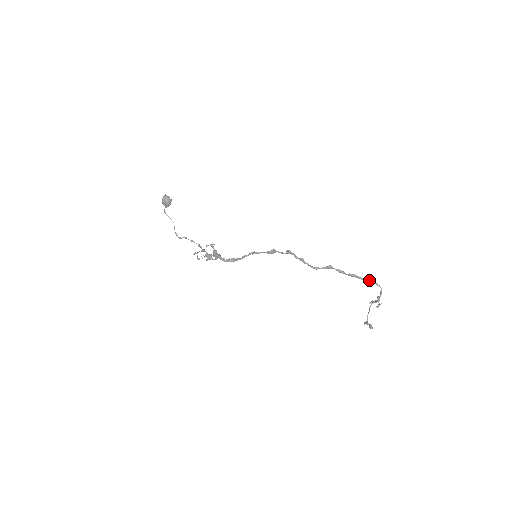
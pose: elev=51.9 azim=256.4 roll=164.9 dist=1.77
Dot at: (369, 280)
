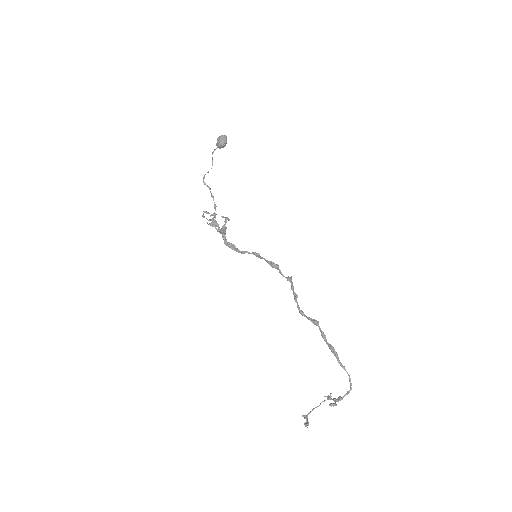
Dot at: occluded
